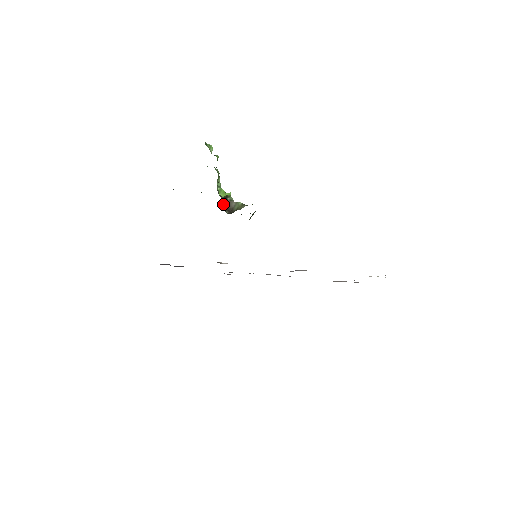
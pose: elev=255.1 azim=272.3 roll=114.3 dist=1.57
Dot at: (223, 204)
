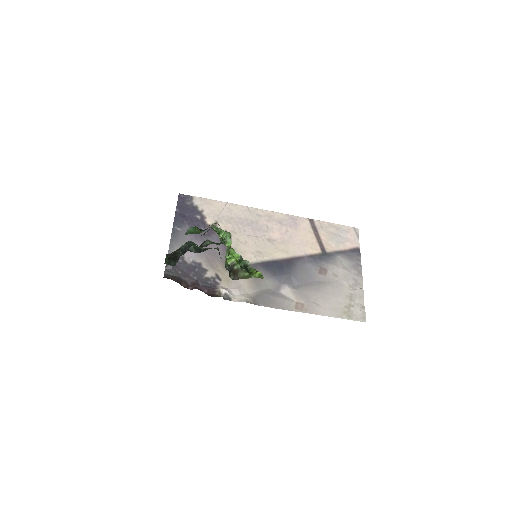
Dot at: (229, 274)
